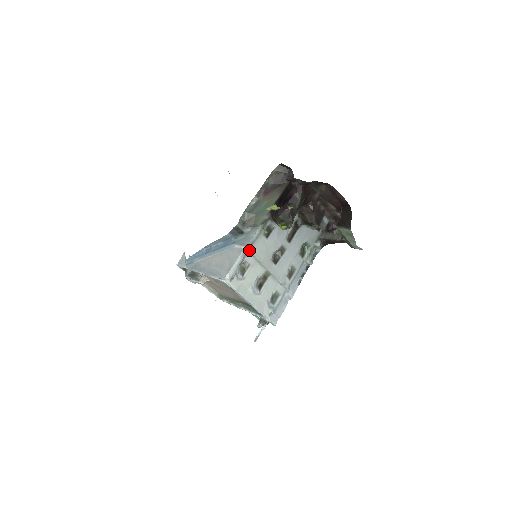
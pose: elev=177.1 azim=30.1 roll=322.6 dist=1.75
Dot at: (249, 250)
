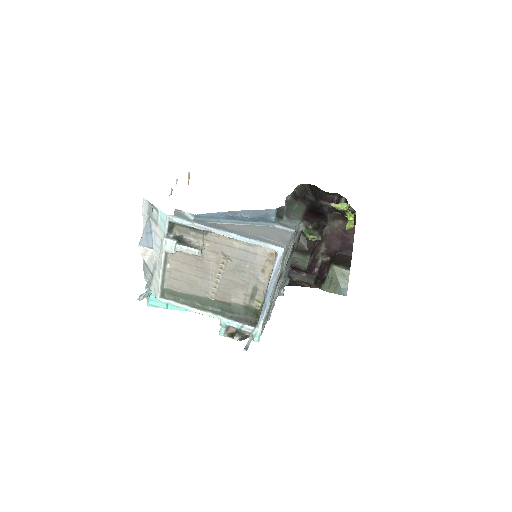
Dot at: (295, 236)
